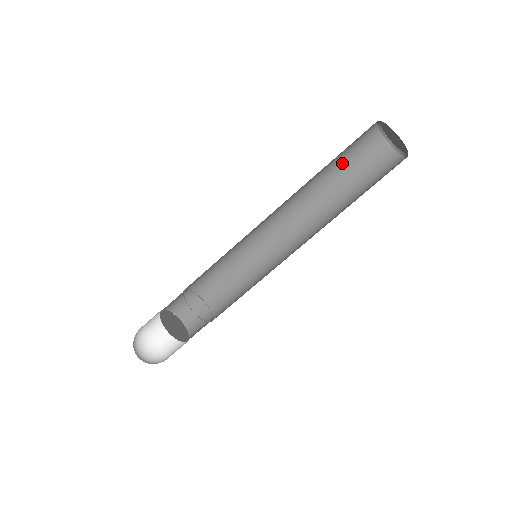
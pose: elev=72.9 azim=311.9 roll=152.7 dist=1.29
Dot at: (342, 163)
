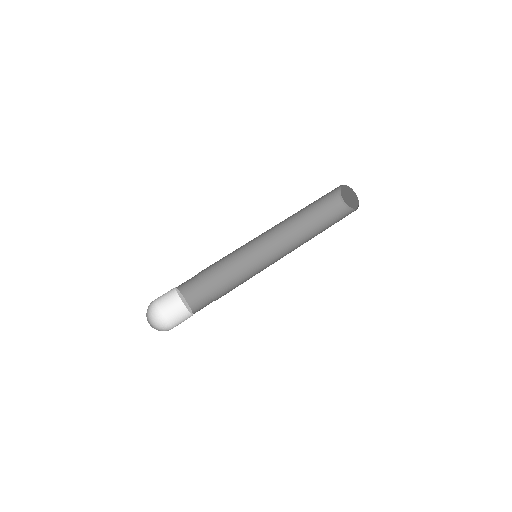
Dot at: (315, 204)
